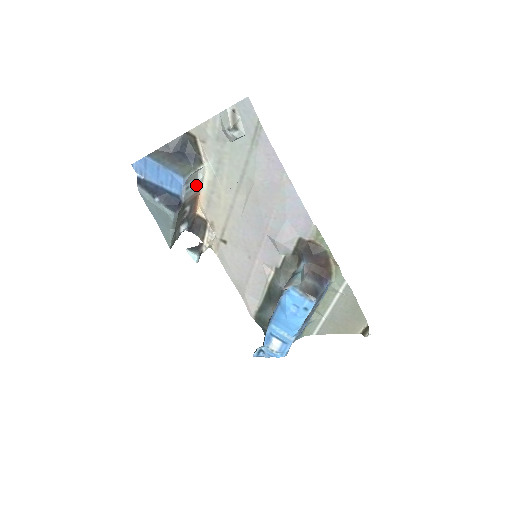
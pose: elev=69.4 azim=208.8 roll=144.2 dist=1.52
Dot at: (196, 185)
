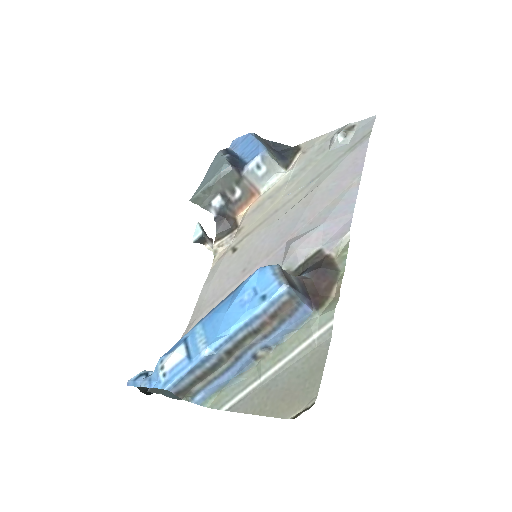
Dot at: (264, 182)
